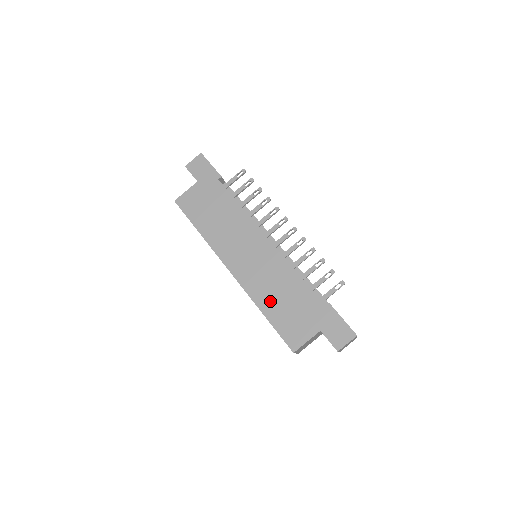
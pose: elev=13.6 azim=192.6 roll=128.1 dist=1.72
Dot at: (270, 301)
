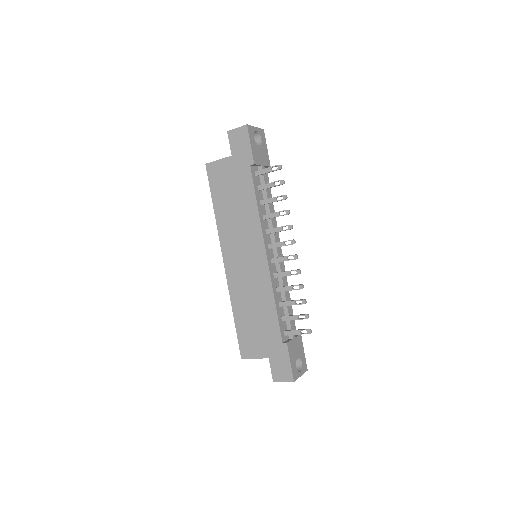
Dot at: (243, 308)
